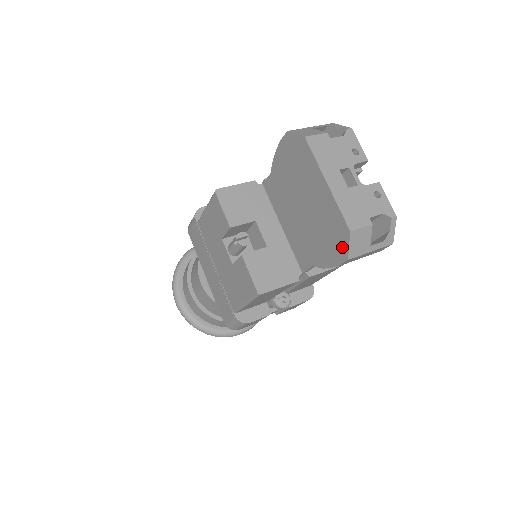
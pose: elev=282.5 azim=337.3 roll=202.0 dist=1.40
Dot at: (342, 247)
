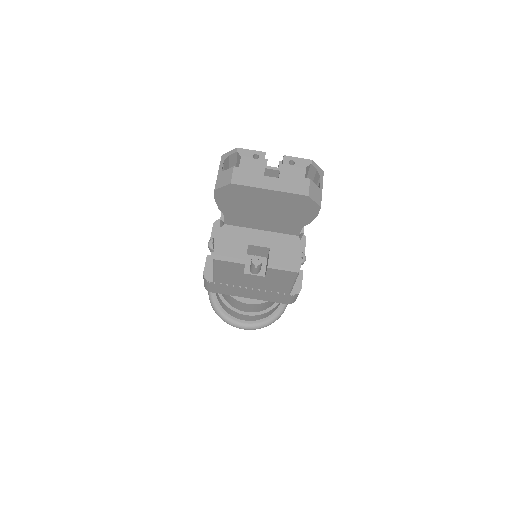
Dot at: (311, 206)
